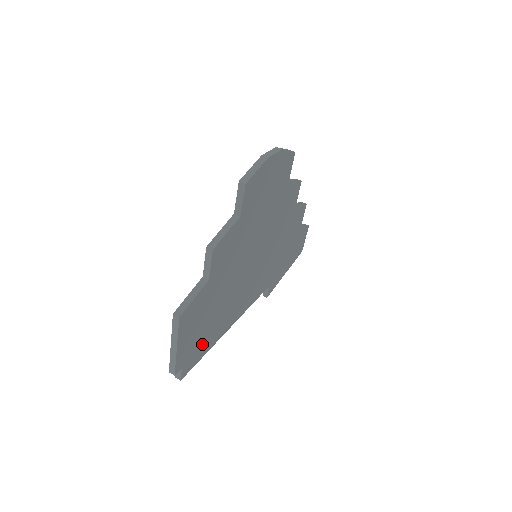
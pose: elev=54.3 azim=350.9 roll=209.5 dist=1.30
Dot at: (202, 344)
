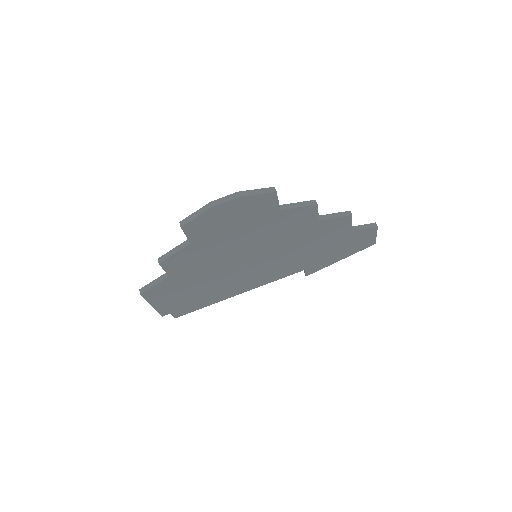
Dot at: (193, 303)
